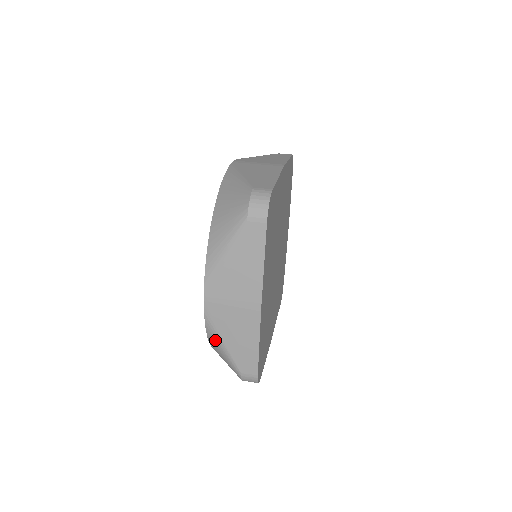
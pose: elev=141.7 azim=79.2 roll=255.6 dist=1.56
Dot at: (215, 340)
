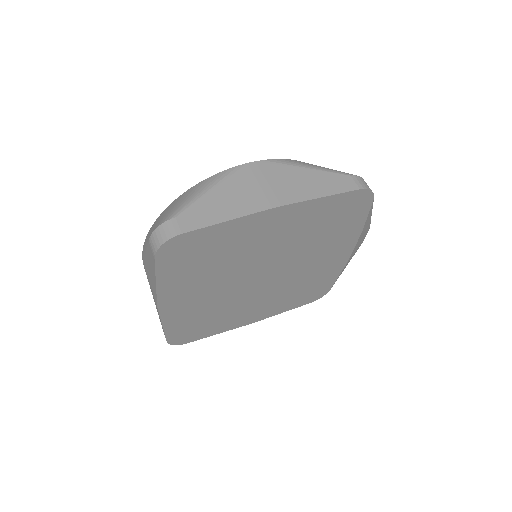
Dot at: occluded
